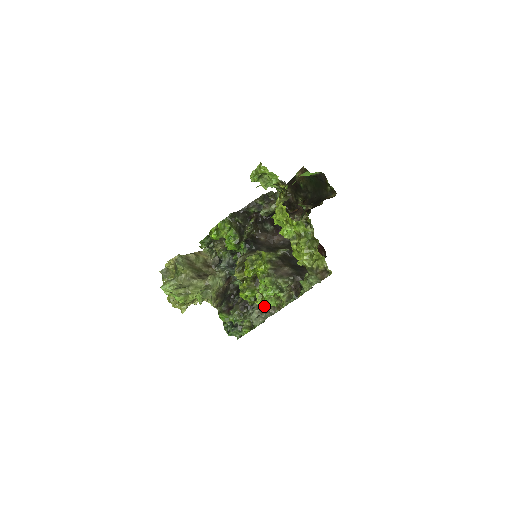
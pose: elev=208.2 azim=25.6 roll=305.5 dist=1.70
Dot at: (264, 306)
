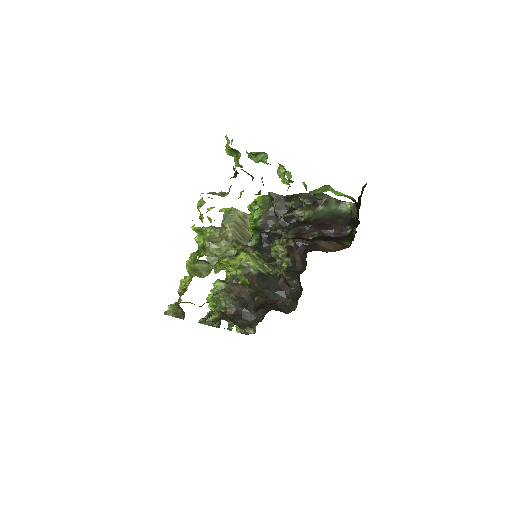
Dot at: occluded
